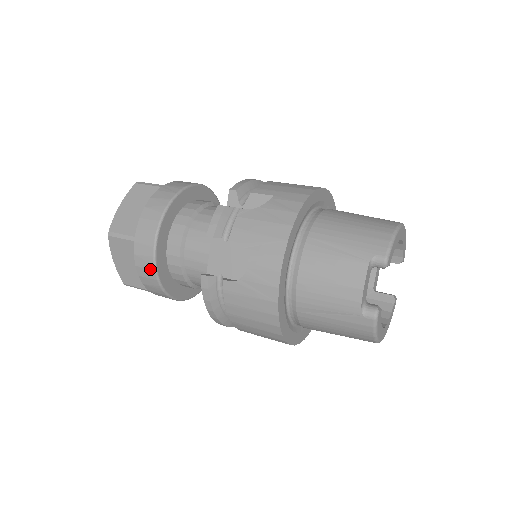
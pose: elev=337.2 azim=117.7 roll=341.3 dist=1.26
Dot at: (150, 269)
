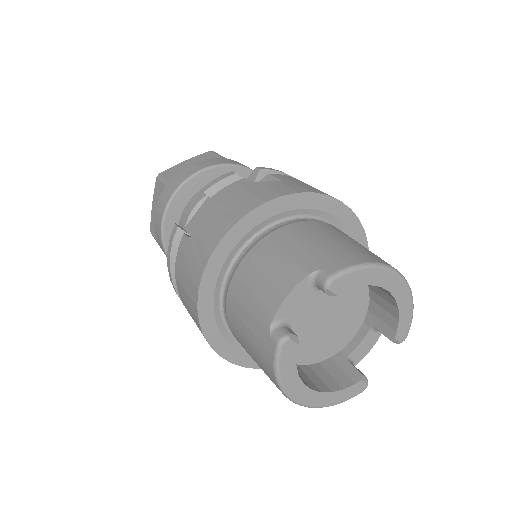
Dot at: (161, 215)
